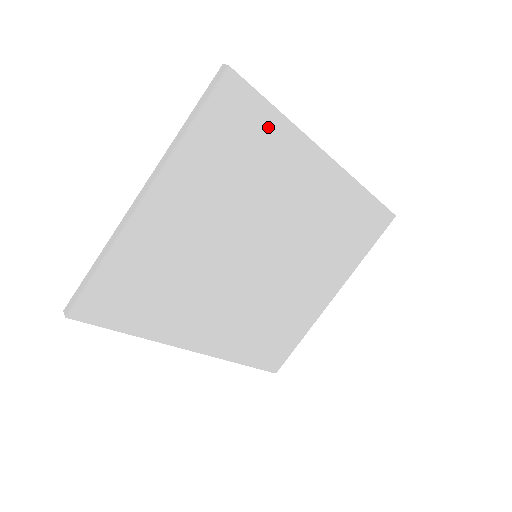
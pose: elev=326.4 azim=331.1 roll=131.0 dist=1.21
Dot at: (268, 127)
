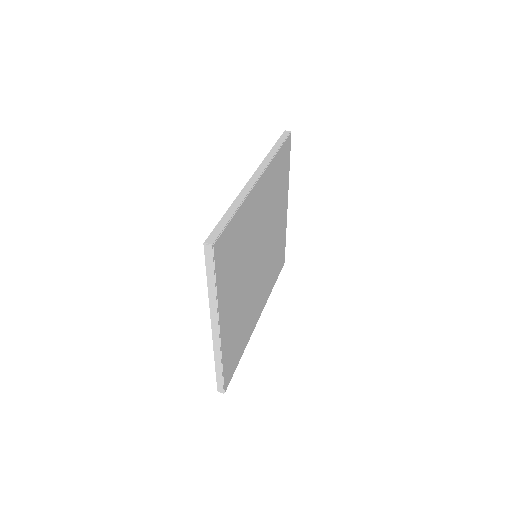
Dot at: (236, 225)
